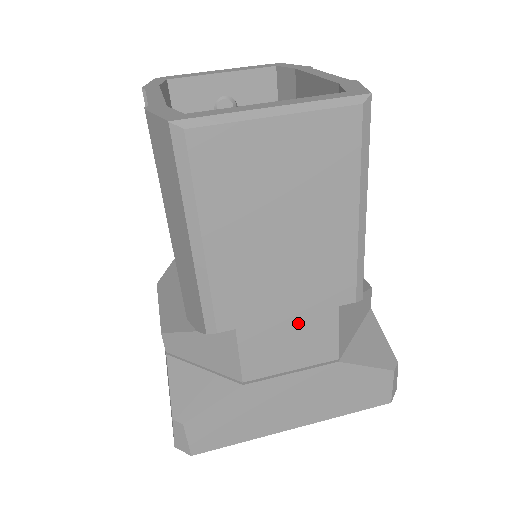
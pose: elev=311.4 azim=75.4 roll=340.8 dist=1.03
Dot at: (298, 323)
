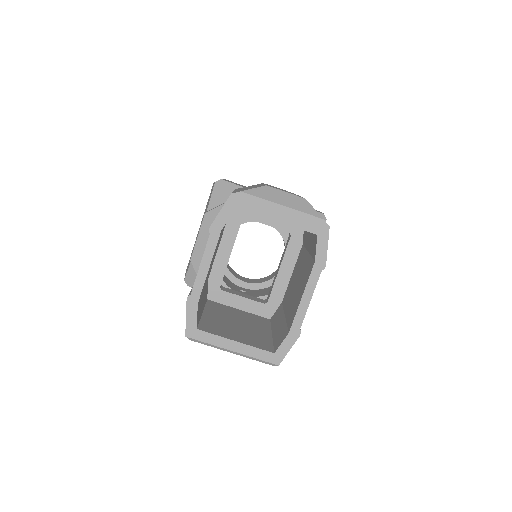
Dot at: occluded
